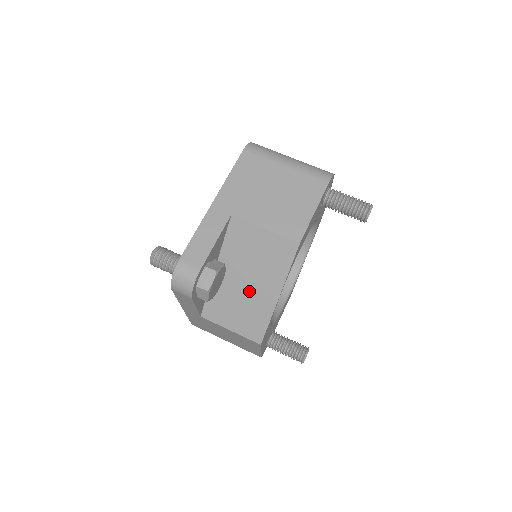
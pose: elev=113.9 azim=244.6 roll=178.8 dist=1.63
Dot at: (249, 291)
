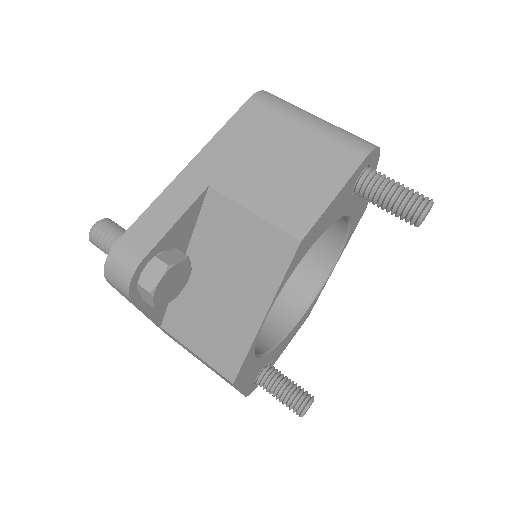
Dot at: (224, 303)
